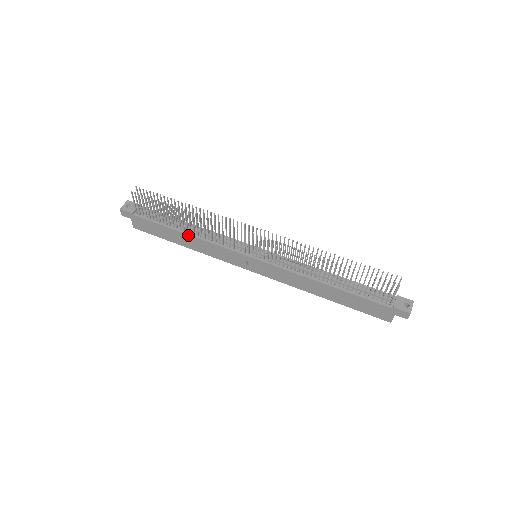
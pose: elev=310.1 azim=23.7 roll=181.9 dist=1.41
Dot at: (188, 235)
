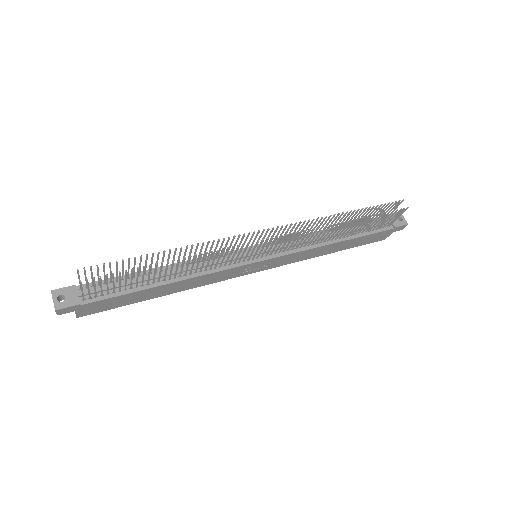
Dot at: (174, 283)
